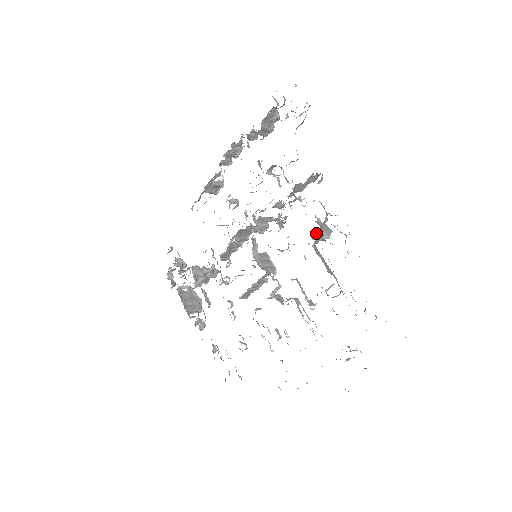
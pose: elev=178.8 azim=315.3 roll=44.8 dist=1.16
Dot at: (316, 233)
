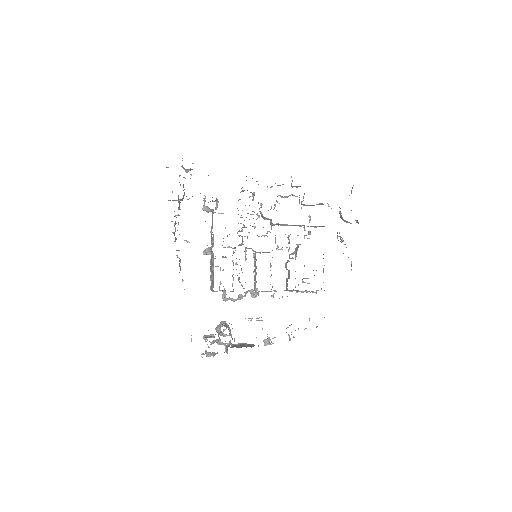
Dot at: (276, 201)
